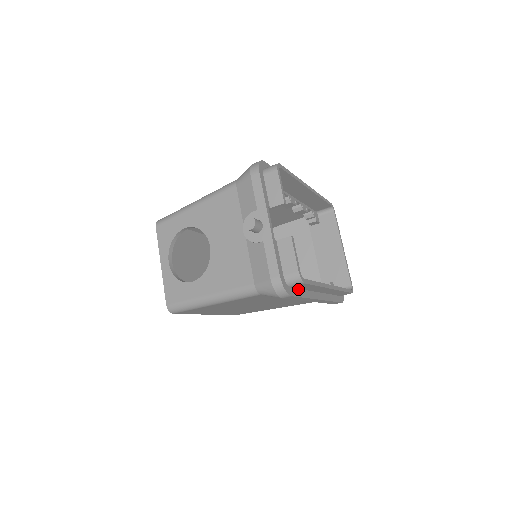
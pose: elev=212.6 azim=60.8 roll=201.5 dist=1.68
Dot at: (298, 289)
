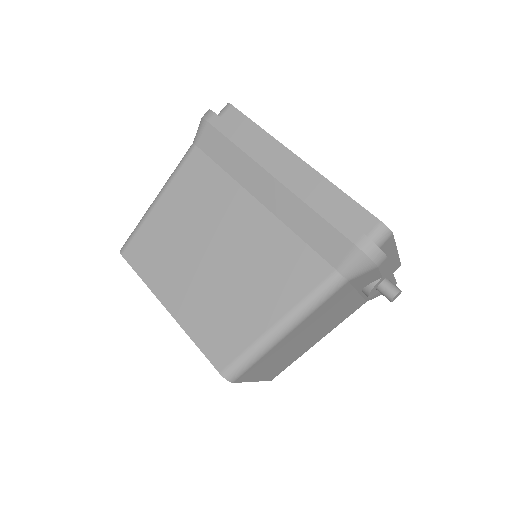
Dot at: occluded
